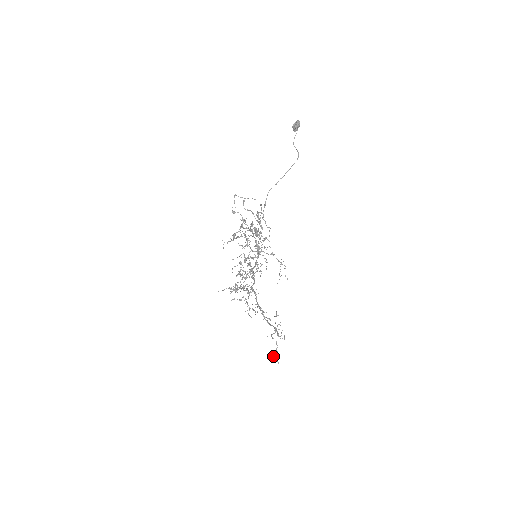
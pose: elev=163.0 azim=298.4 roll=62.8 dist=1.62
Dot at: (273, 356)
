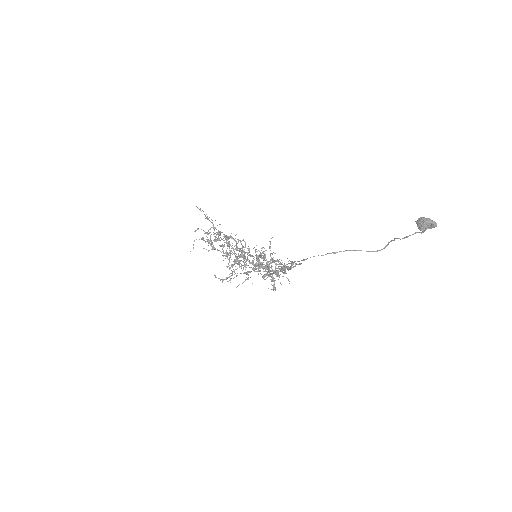
Dot at: occluded
